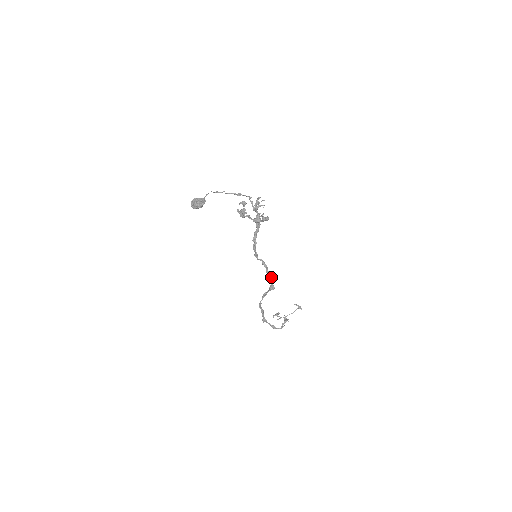
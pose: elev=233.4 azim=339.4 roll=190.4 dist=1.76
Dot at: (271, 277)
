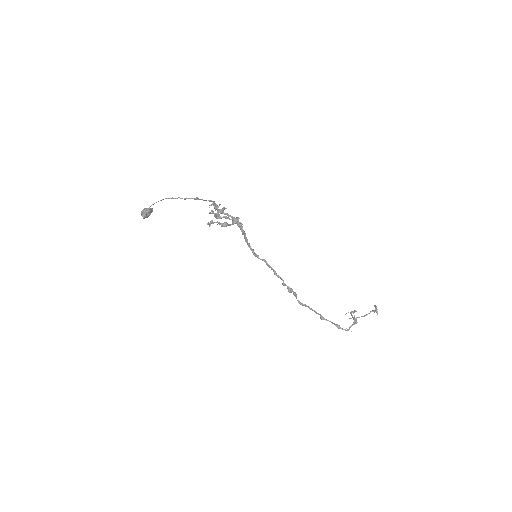
Dot at: (282, 279)
